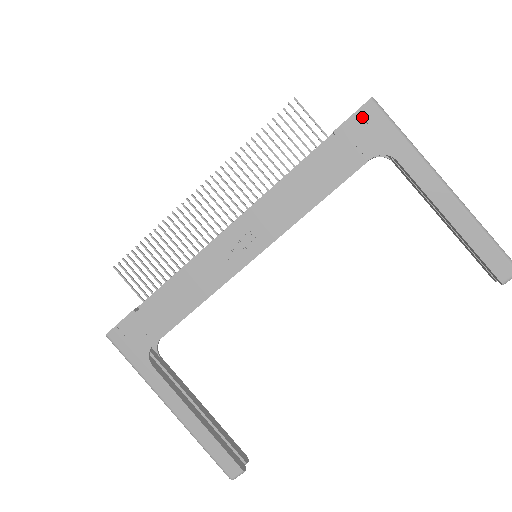
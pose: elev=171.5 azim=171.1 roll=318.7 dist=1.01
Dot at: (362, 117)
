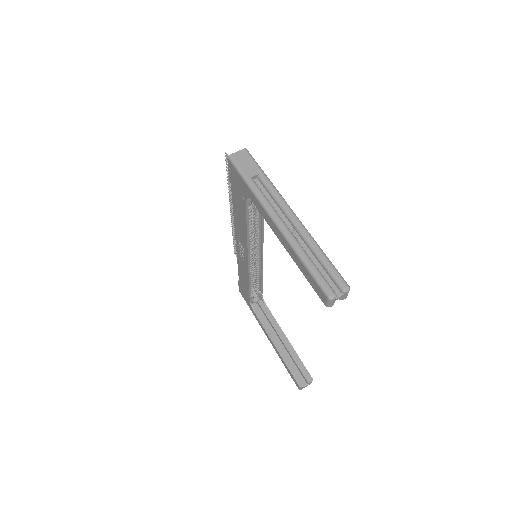
Dot at: (231, 171)
